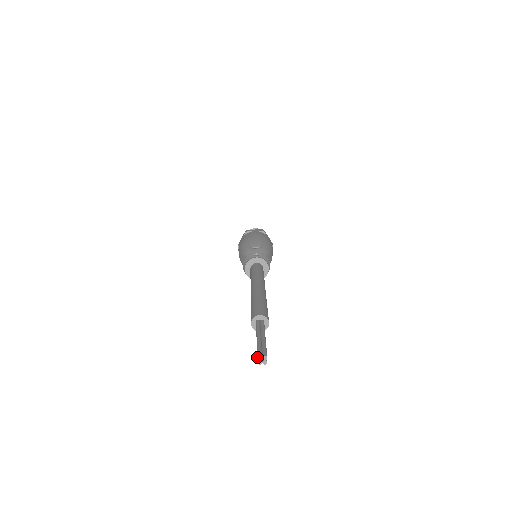
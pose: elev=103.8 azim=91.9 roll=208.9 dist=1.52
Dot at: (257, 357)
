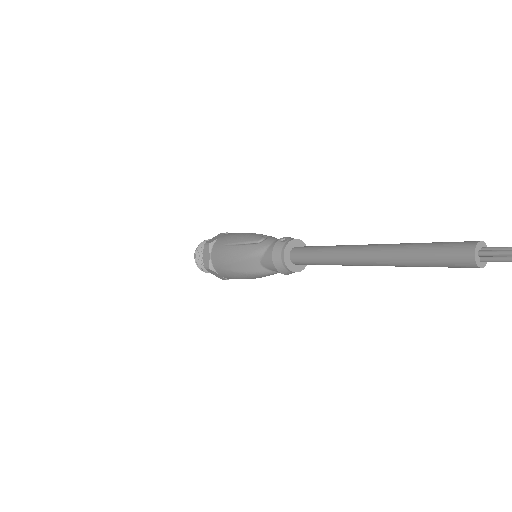
Dot at: out of frame
